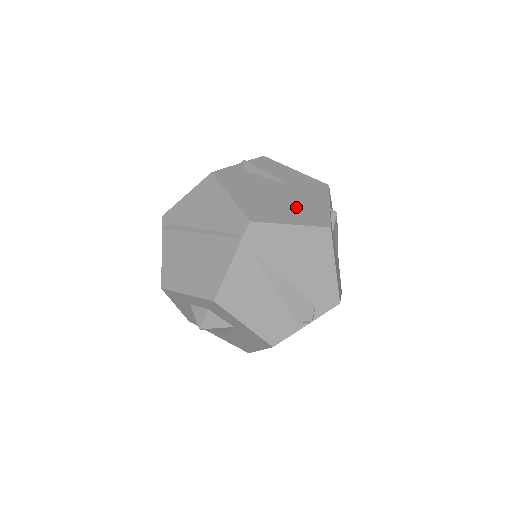
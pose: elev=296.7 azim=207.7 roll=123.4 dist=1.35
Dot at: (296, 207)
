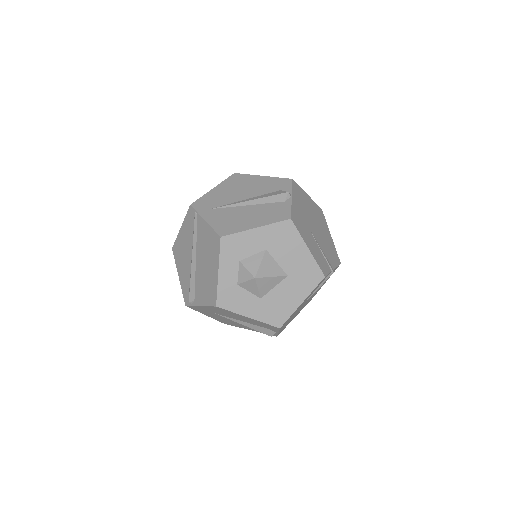
Dot at: occluded
